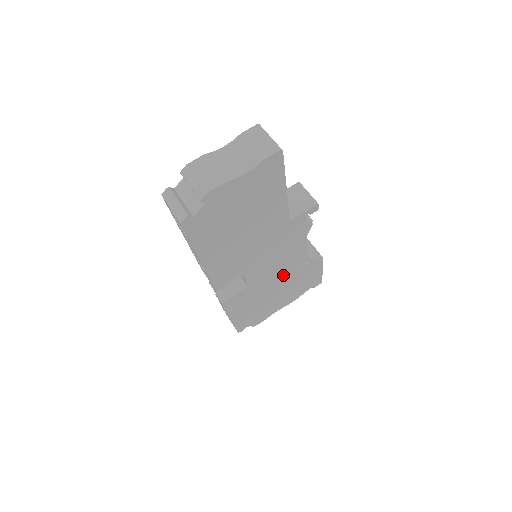
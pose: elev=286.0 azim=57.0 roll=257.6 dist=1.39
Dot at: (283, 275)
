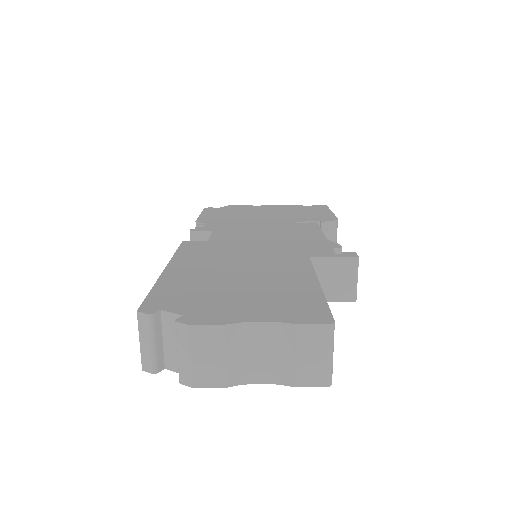
Dot at: occluded
